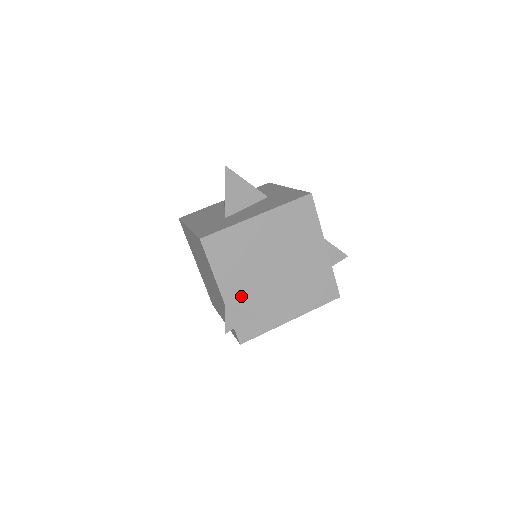
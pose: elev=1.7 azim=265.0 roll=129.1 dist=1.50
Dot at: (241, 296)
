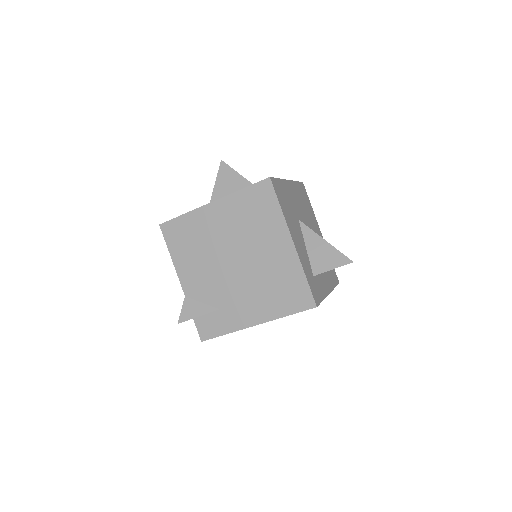
Dot at: (200, 288)
